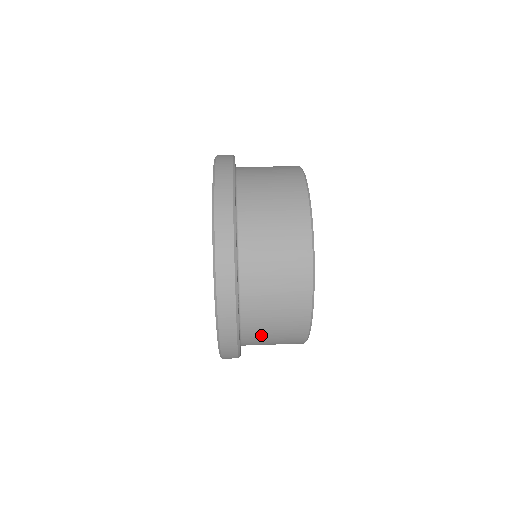
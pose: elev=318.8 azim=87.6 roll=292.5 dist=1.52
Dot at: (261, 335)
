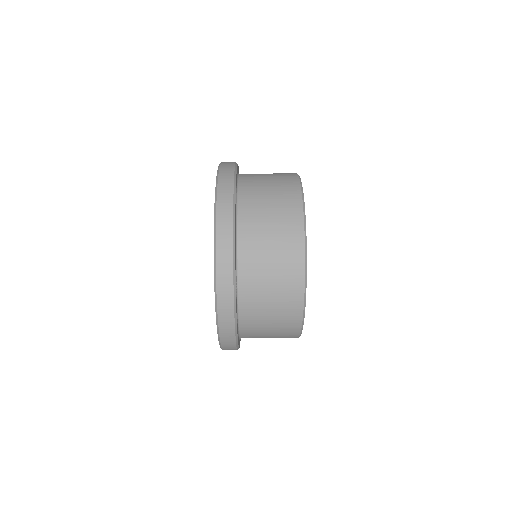
Dot at: (258, 320)
